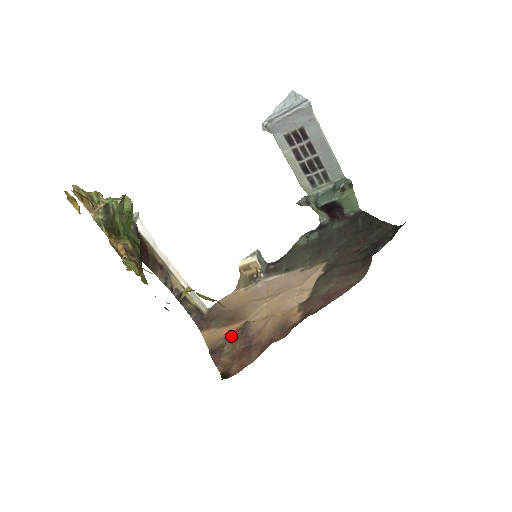
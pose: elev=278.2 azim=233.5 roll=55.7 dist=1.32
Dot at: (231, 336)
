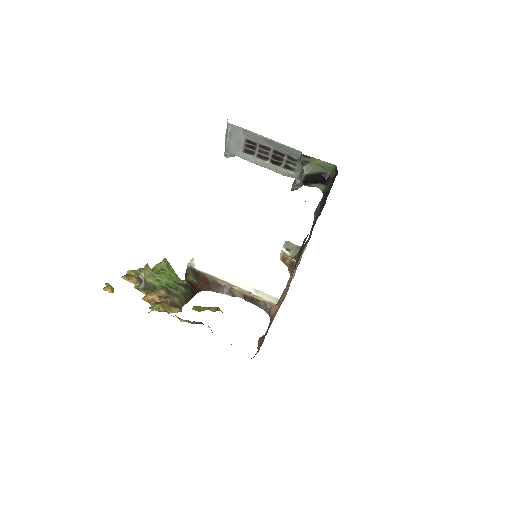
Dot at: occluded
